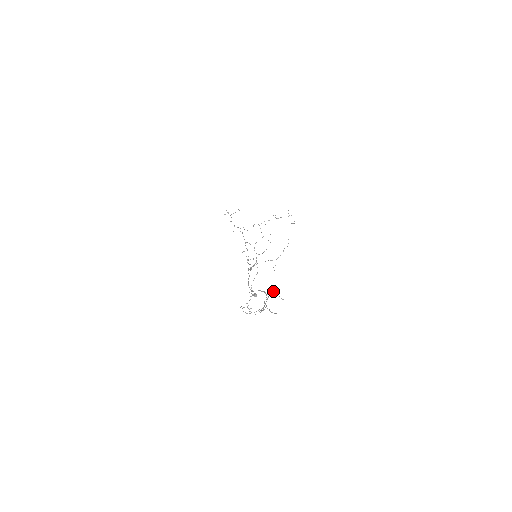
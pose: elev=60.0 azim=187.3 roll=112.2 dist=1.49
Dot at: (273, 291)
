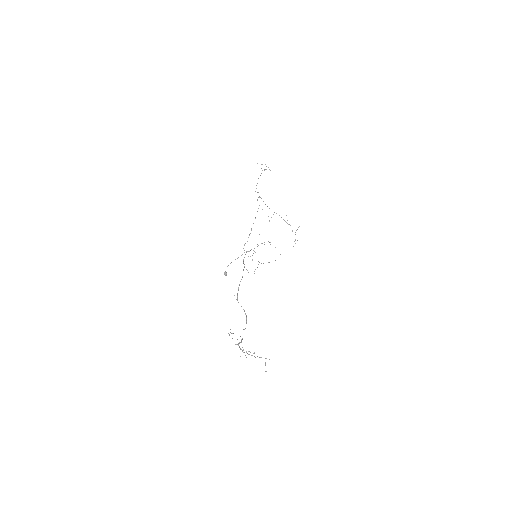
Dot at: occluded
